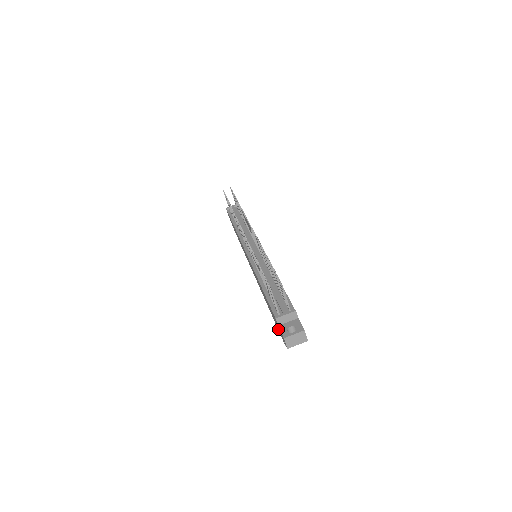
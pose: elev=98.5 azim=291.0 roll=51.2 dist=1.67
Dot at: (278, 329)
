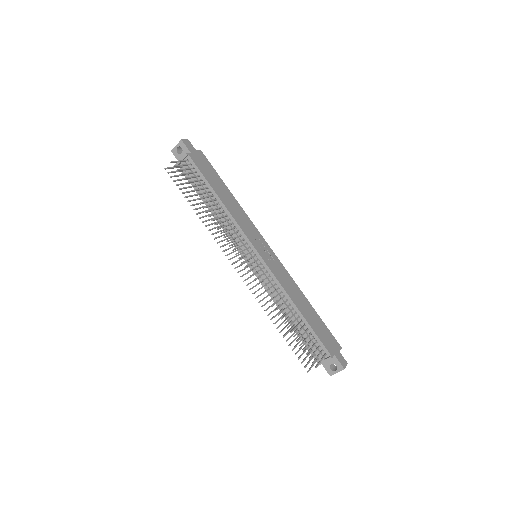
Dot at: occluded
